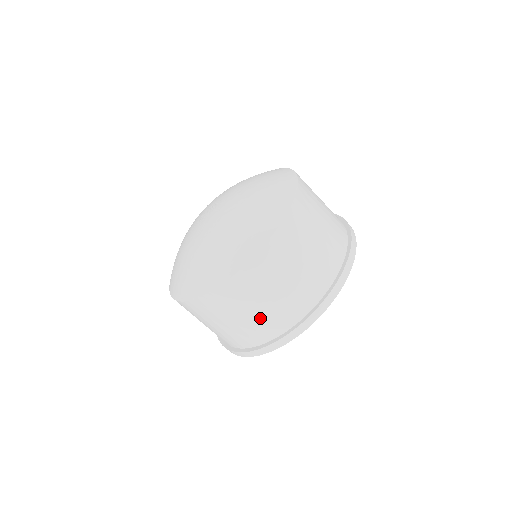
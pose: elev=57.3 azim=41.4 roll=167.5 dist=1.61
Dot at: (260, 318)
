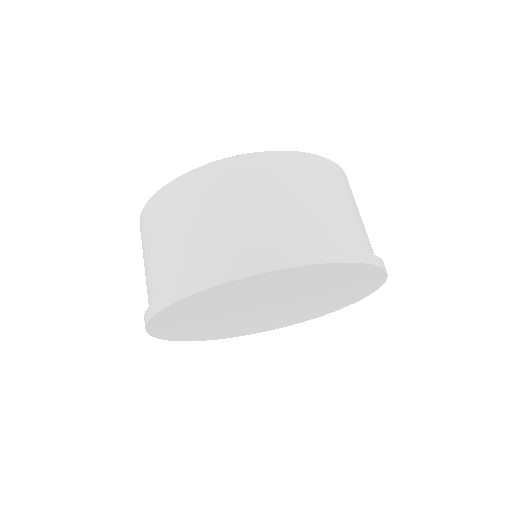
Dot at: (286, 216)
